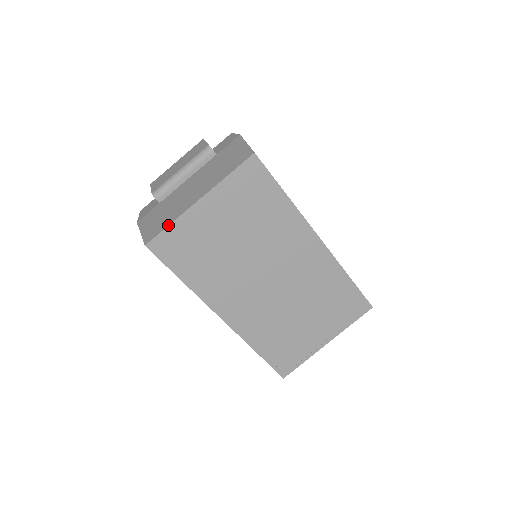
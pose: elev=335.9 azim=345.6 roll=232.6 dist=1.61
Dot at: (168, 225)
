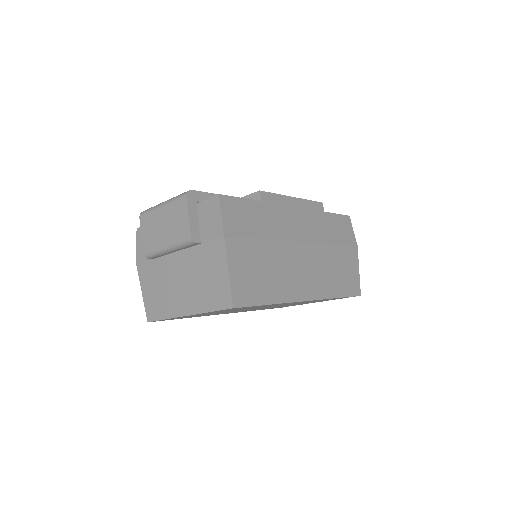
Dot at: (163, 319)
